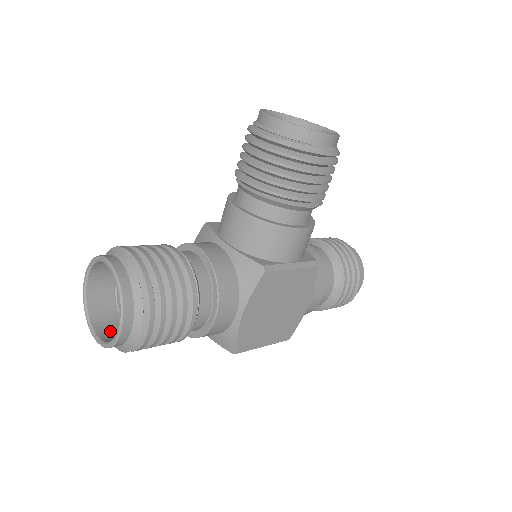
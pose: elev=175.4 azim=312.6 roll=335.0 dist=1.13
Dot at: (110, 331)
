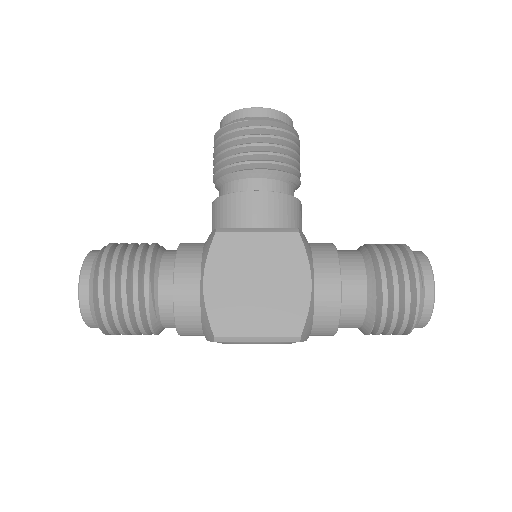
Dot at: occluded
